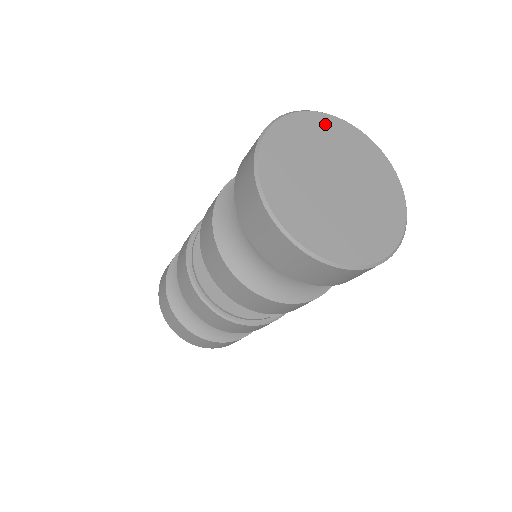
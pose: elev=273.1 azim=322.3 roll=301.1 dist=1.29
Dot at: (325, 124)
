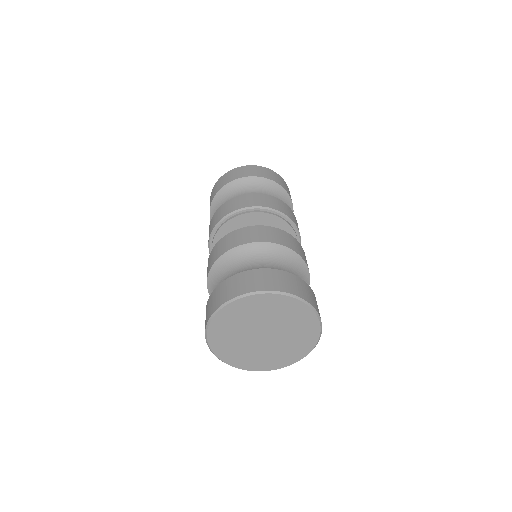
Dot at: (274, 301)
